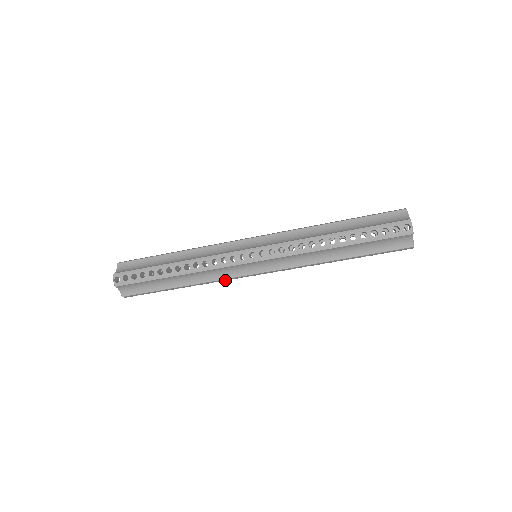
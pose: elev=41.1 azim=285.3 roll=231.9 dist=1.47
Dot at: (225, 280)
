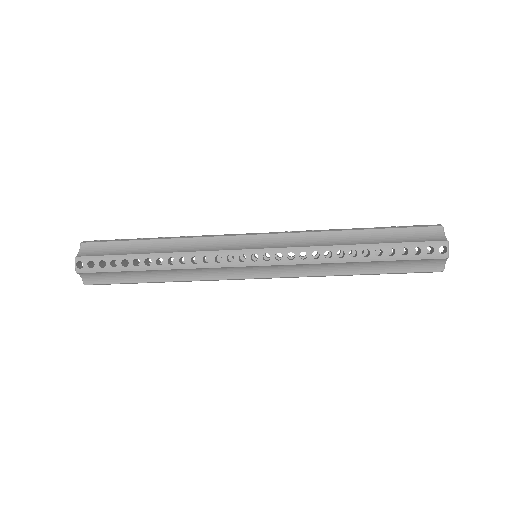
Dot at: (215, 280)
